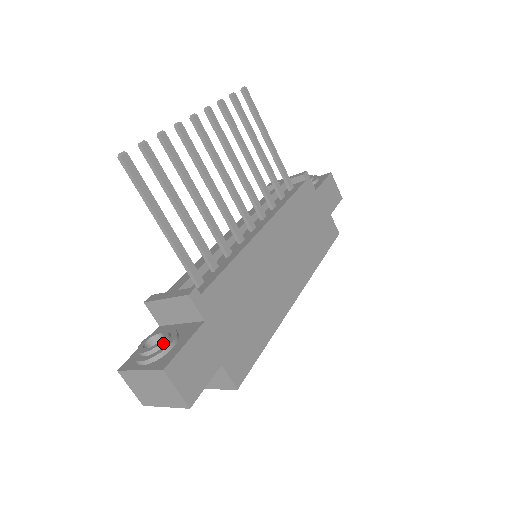
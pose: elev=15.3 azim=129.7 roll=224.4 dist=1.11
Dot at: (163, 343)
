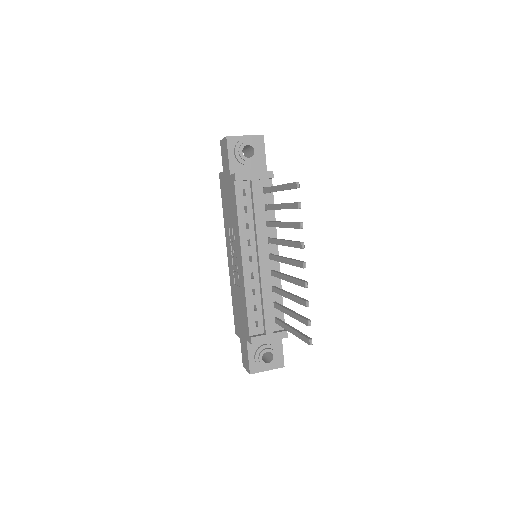
Dot at: (276, 357)
